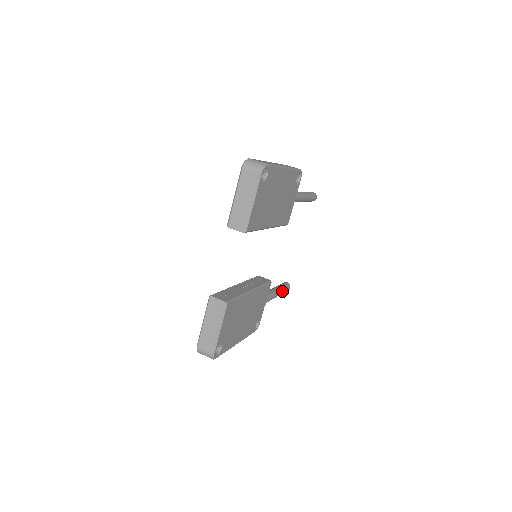
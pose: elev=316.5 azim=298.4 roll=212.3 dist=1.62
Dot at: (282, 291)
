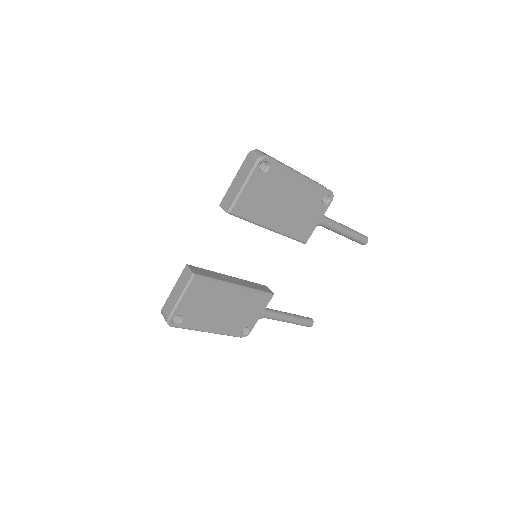
Dot at: (297, 321)
